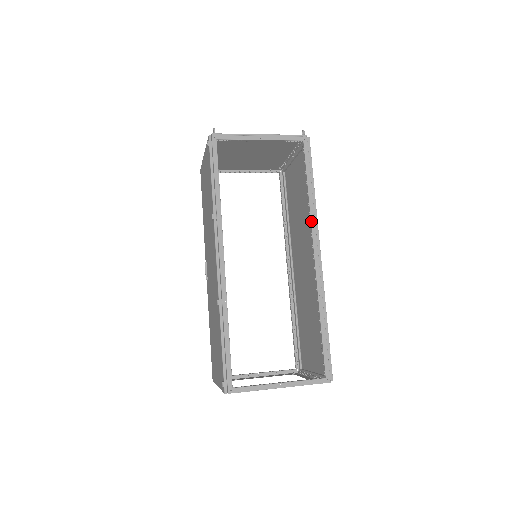
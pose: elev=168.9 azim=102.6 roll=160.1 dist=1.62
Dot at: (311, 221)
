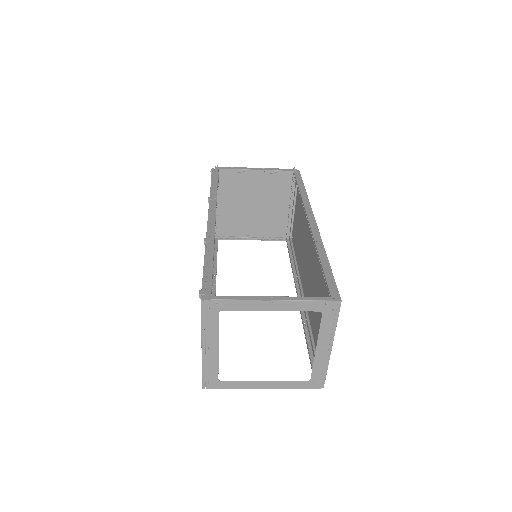
Dot at: (303, 203)
